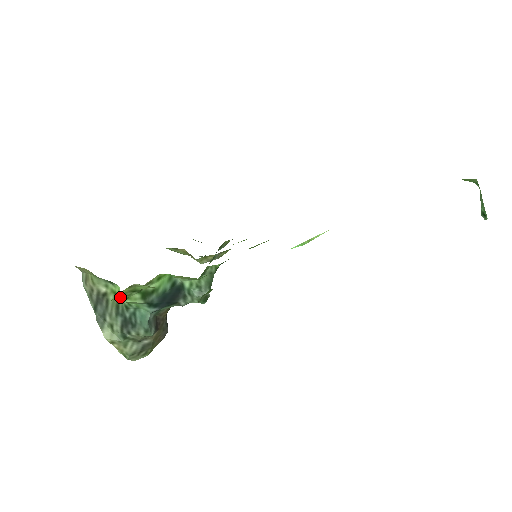
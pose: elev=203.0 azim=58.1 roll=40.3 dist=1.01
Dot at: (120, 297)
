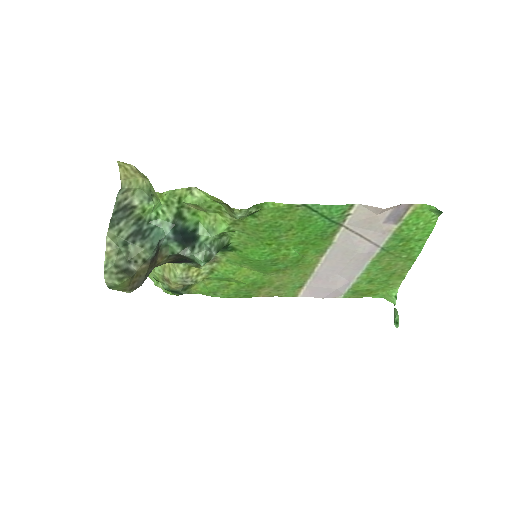
Dot at: (167, 197)
